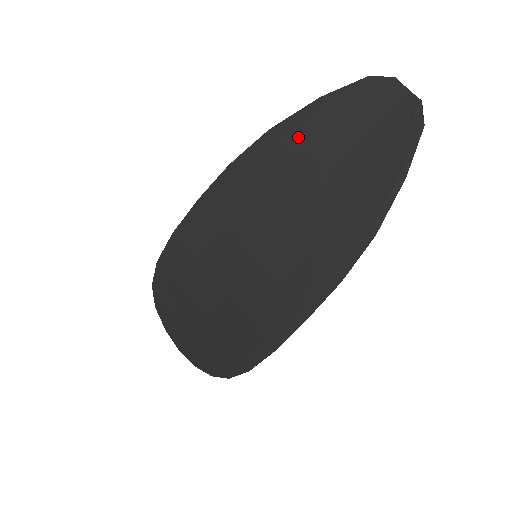
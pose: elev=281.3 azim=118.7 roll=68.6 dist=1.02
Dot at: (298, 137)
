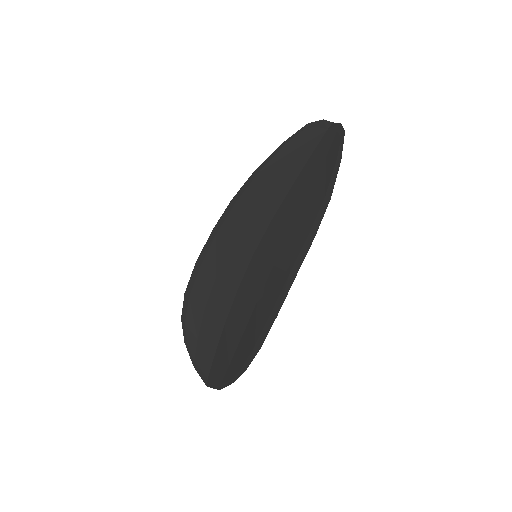
Dot at: (272, 168)
